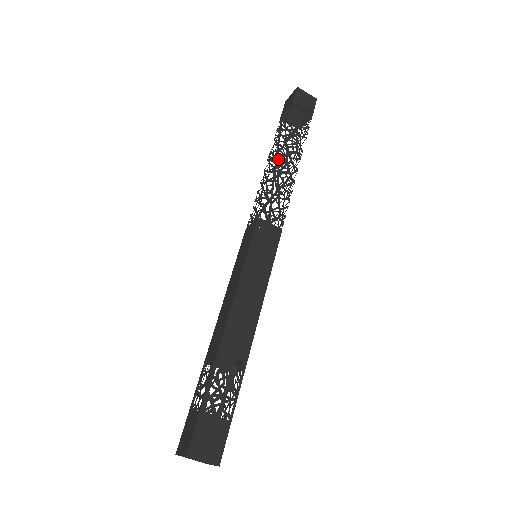
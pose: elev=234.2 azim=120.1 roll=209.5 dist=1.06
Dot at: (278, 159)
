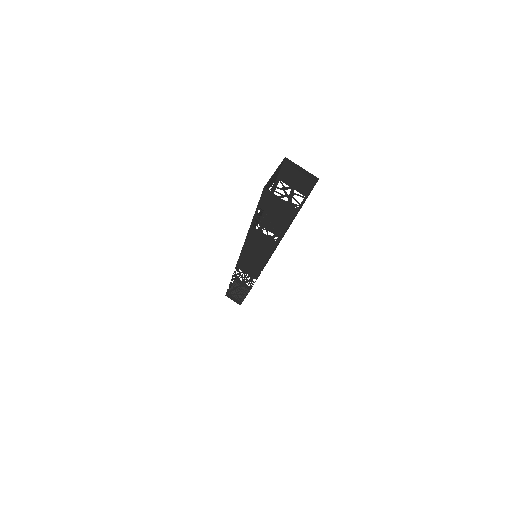
Dot at: occluded
